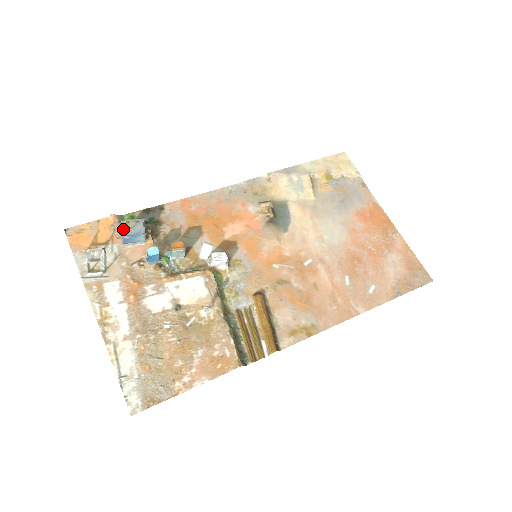
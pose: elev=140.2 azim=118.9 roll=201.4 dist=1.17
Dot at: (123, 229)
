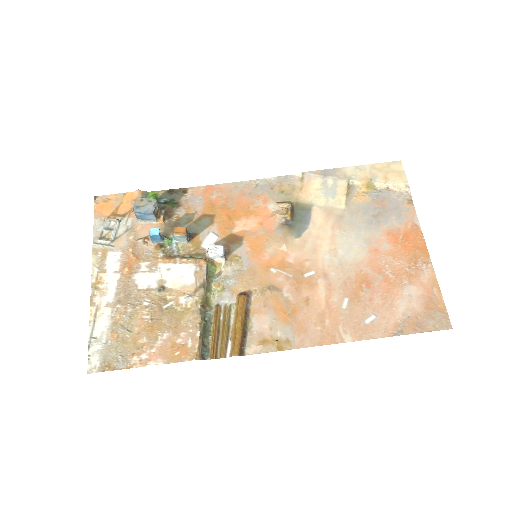
Dot at: (135, 206)
